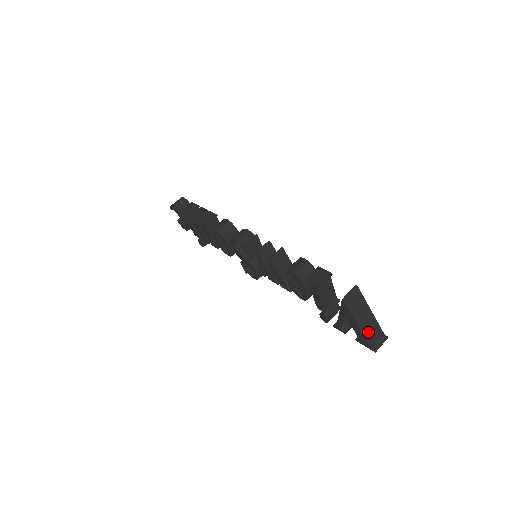
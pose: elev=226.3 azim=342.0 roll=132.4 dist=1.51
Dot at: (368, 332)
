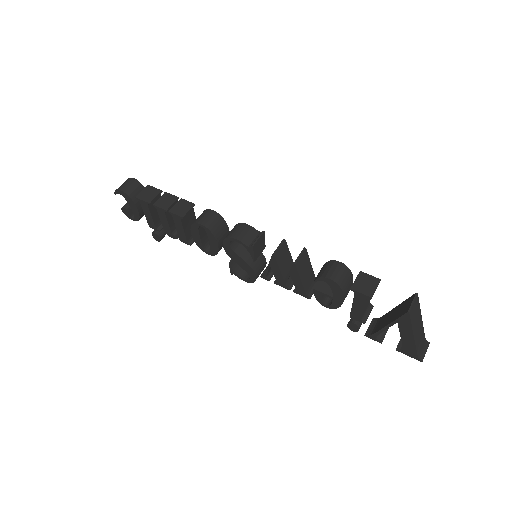
Dot at: (418, 342)
